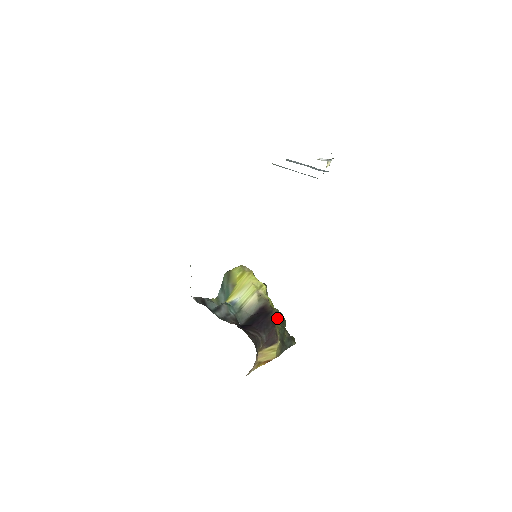
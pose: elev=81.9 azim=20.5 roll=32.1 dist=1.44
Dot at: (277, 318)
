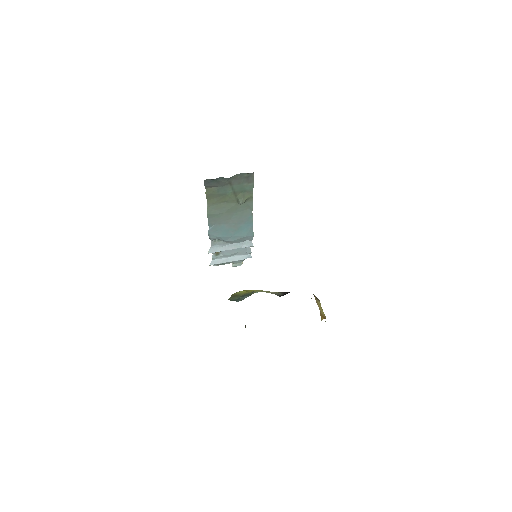
Dot at: occluded
